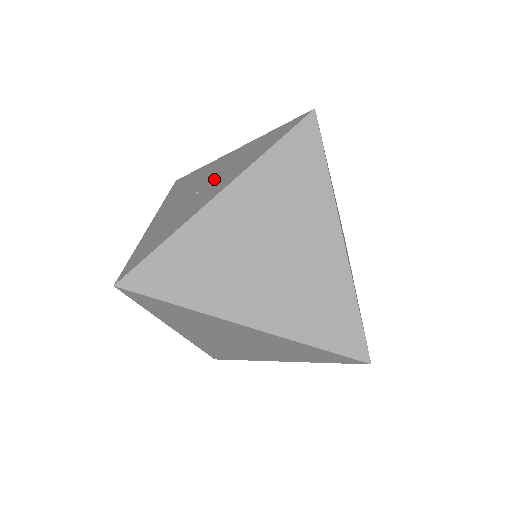
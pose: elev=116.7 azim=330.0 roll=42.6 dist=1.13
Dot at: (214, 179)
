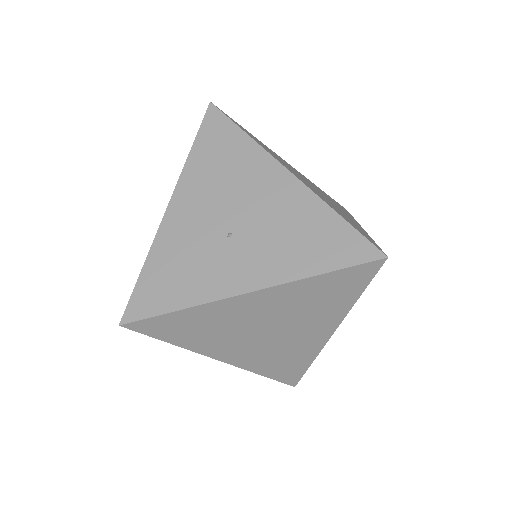
Dot at: (253, 231)
